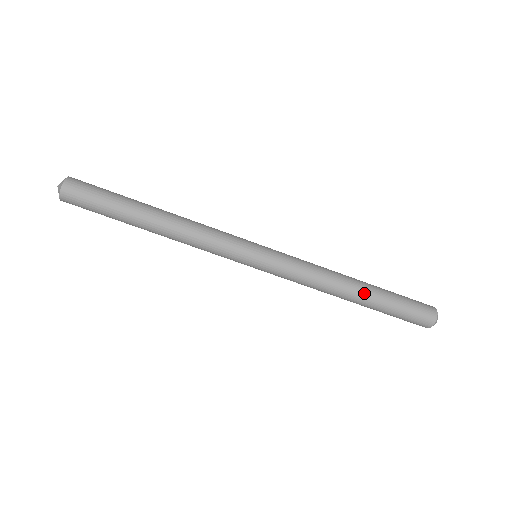
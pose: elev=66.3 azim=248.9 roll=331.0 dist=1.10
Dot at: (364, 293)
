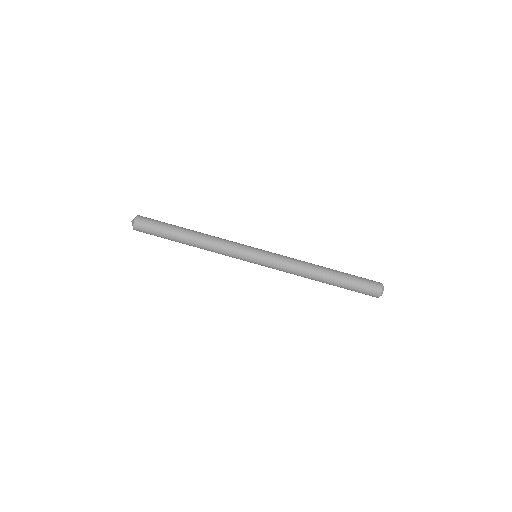
Dot at: (330, 271)
